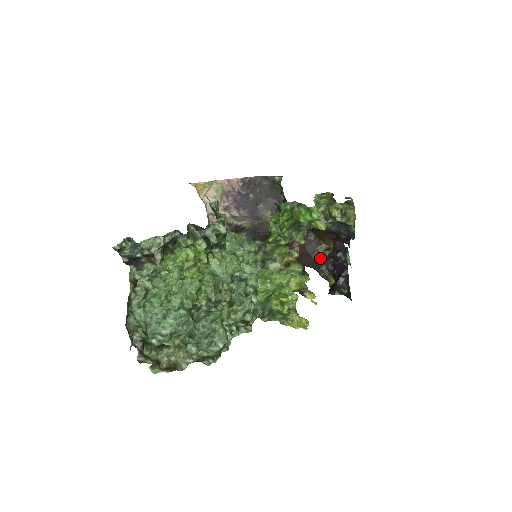
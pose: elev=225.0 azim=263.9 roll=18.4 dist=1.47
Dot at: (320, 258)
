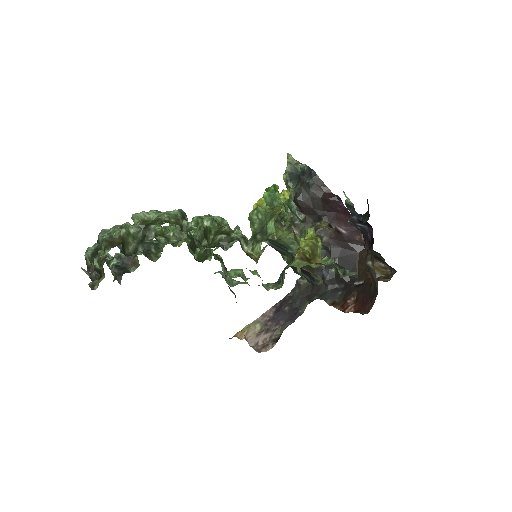
Dot at: occluded
